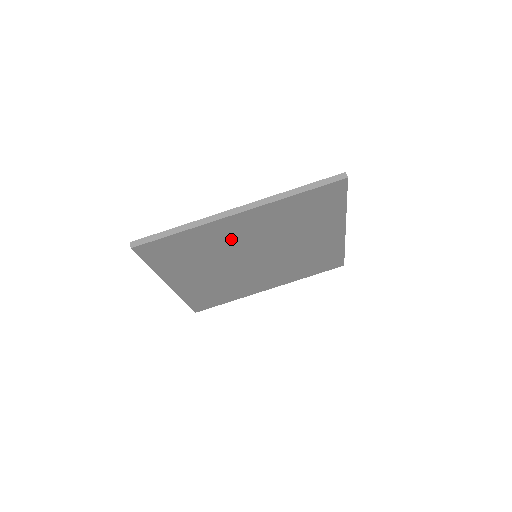
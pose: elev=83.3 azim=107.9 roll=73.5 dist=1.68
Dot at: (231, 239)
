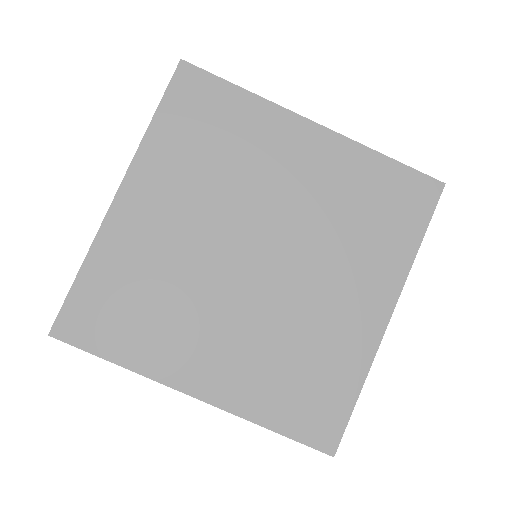
Dot at: (165, 241)
